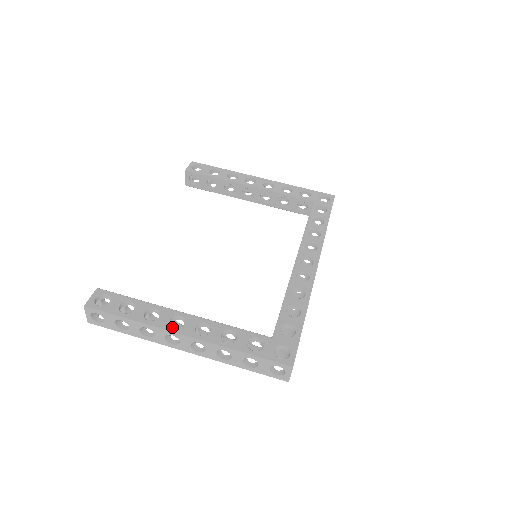
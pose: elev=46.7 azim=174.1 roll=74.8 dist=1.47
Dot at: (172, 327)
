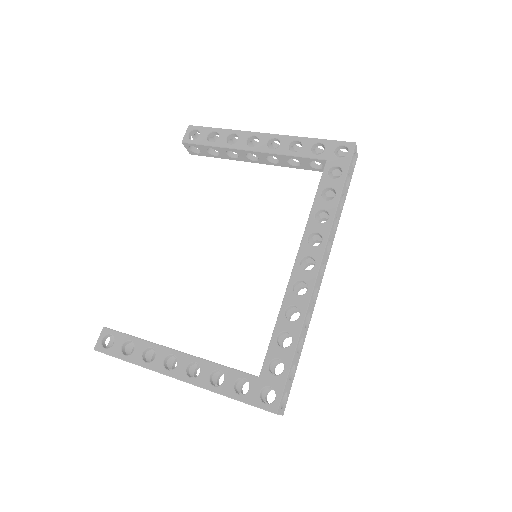
Dot at: (166, 369)
